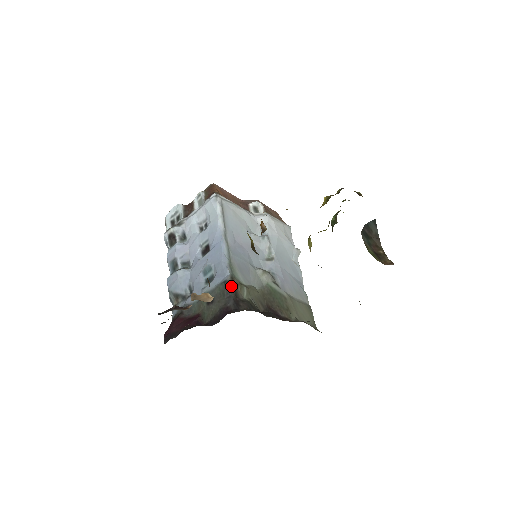
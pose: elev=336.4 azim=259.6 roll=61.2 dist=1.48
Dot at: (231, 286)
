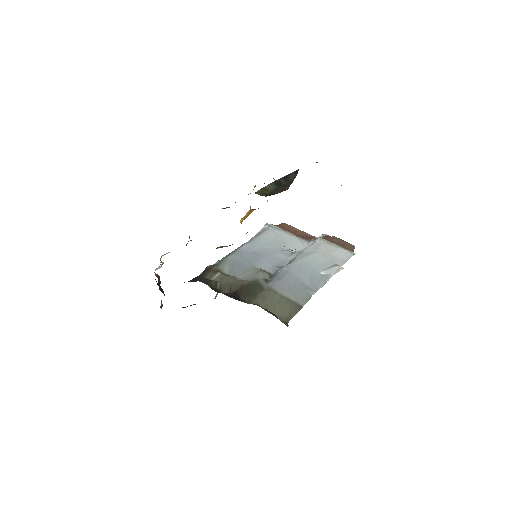
Dot at: (205, 270)
